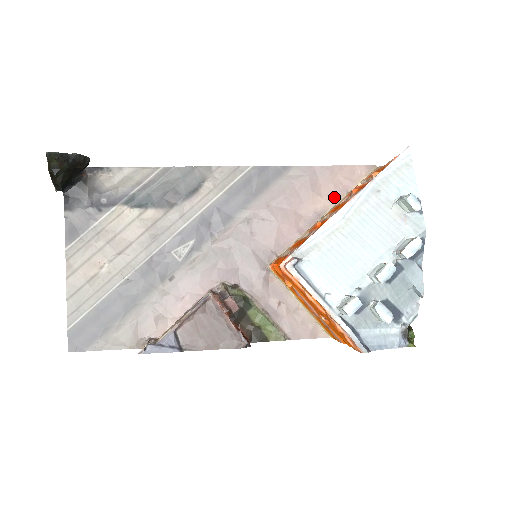
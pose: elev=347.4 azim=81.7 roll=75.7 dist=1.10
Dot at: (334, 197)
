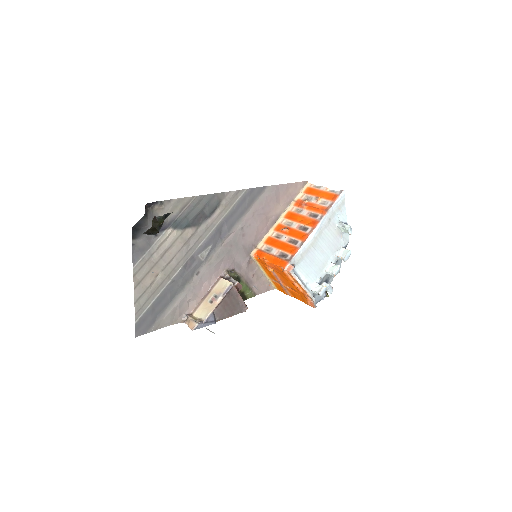
Dot at: (286, 204)
